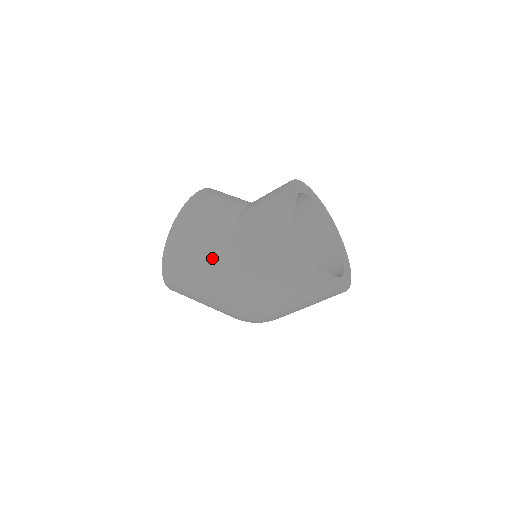
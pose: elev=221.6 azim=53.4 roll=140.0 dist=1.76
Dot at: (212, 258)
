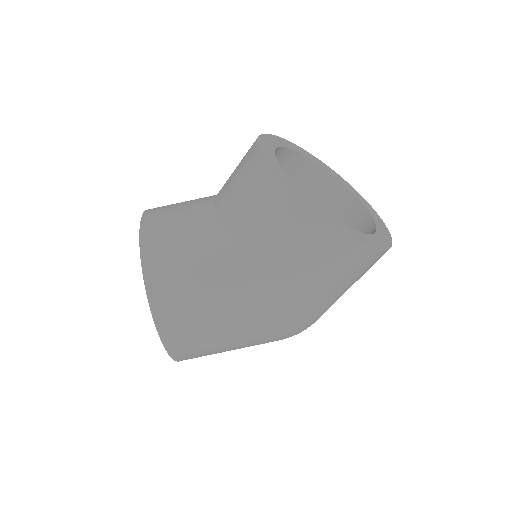
Dot at: (232, 312)
